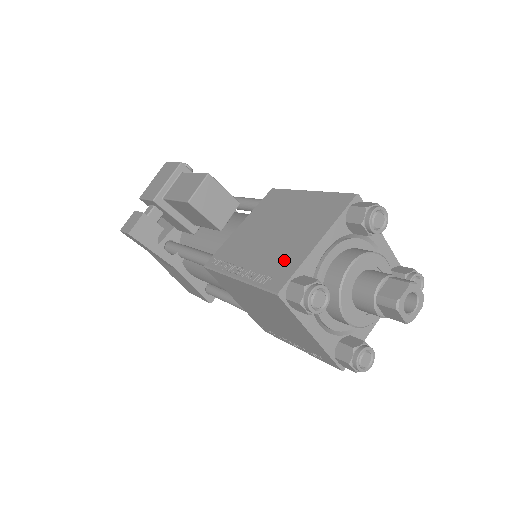
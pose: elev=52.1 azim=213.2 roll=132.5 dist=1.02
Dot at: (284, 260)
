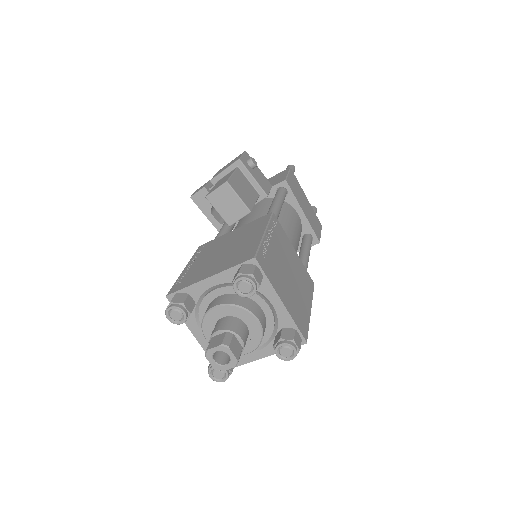
Dot at: (194, 276)
